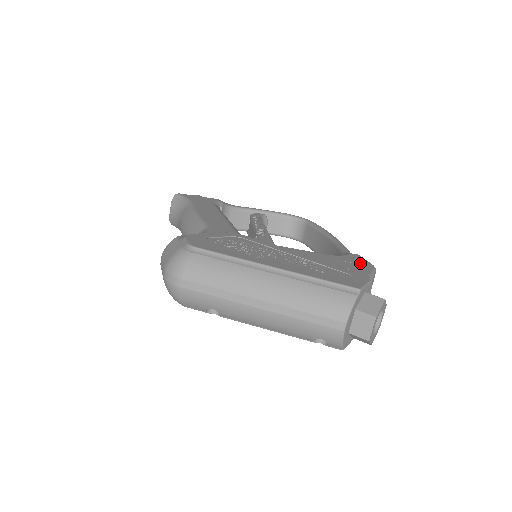
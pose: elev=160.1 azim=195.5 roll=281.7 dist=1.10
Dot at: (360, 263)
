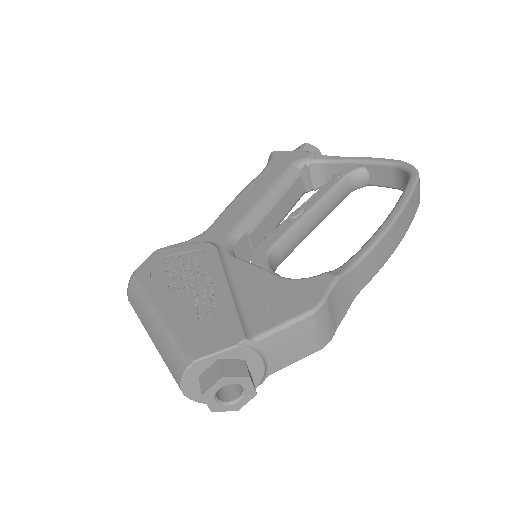
Dot at: (302, 299)
